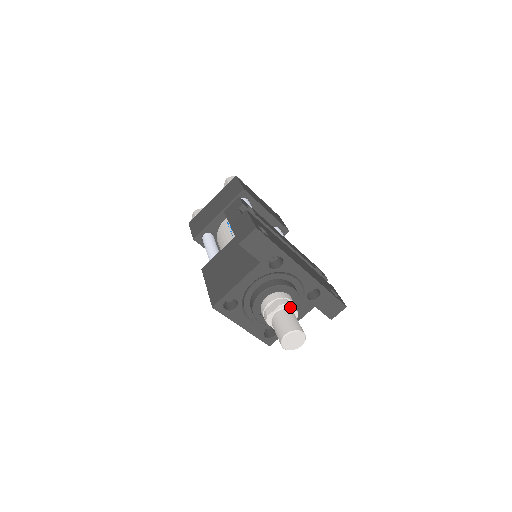
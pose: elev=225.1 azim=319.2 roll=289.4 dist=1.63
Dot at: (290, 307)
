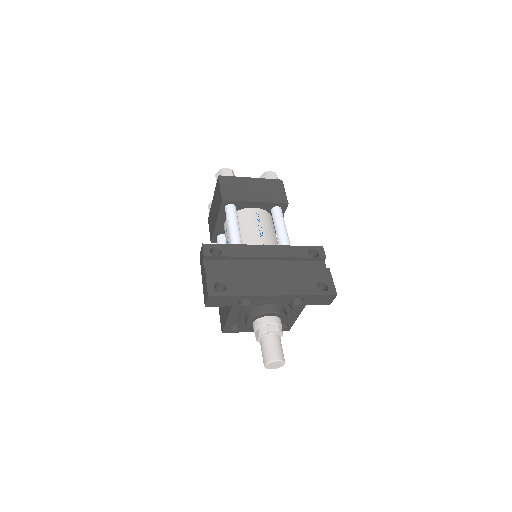
Dot at: (270, 332)
